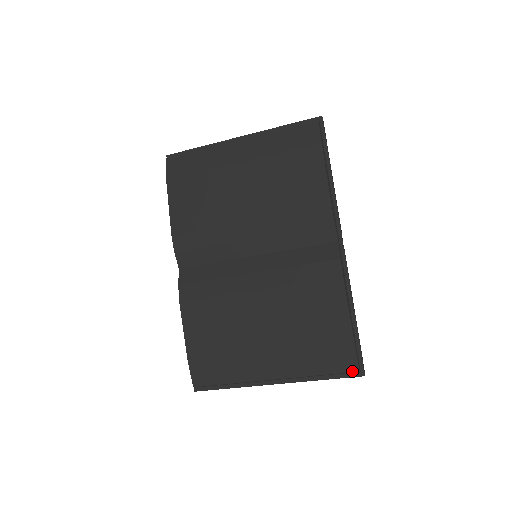
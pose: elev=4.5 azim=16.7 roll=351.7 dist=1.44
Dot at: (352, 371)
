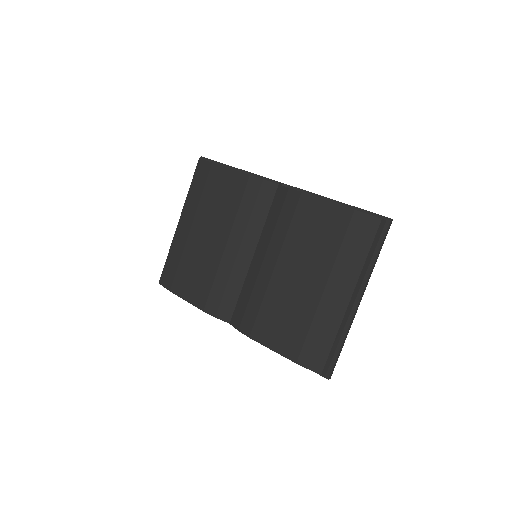
Dot at: (378, 225)
